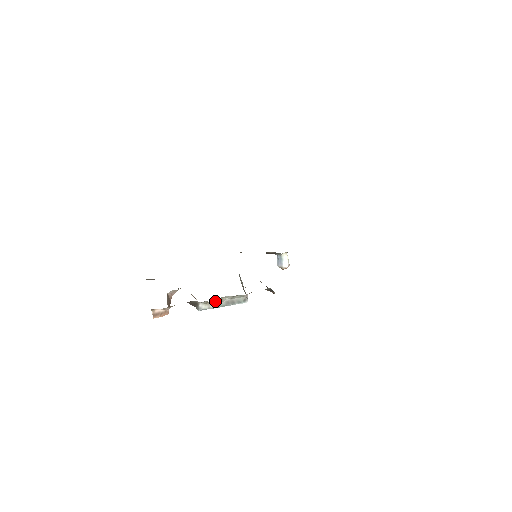
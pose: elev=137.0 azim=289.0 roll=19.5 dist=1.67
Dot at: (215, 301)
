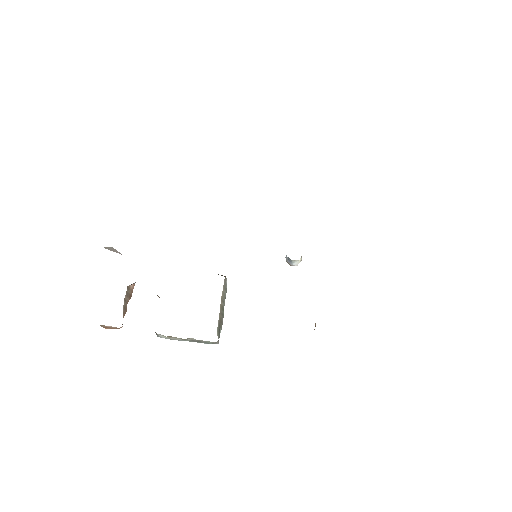
Dot at: occluded
